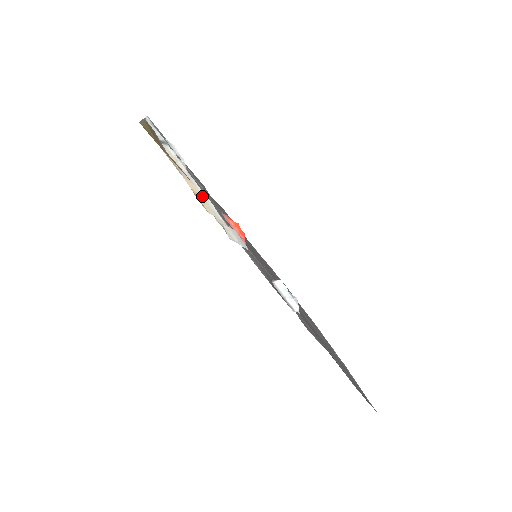
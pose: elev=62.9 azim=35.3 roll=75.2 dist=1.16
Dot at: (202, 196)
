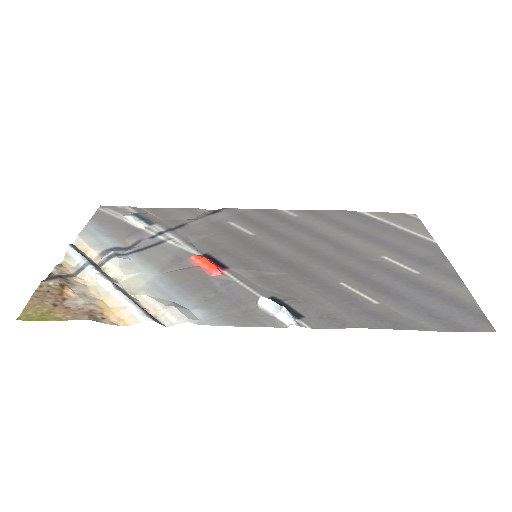
Dot at: (122, 306)
